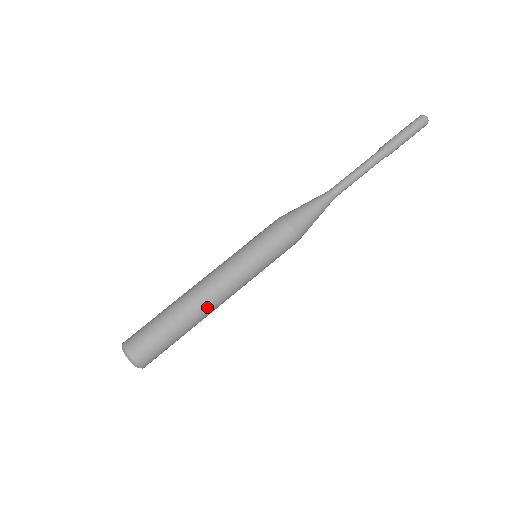
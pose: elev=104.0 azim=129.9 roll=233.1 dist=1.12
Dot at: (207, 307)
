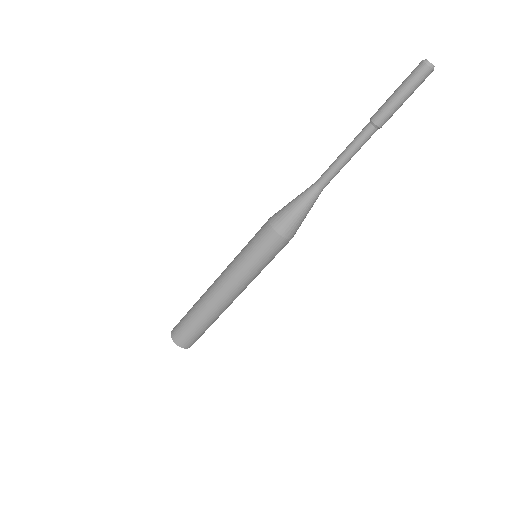
Dot at: (216, 304)
